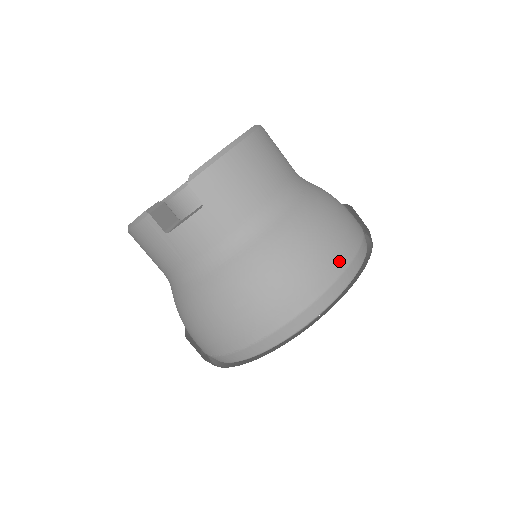
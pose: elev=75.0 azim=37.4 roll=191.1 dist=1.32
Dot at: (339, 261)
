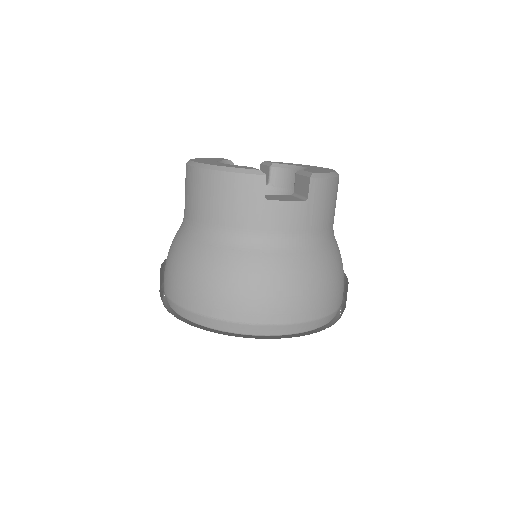
Dot at: (341, 298)
